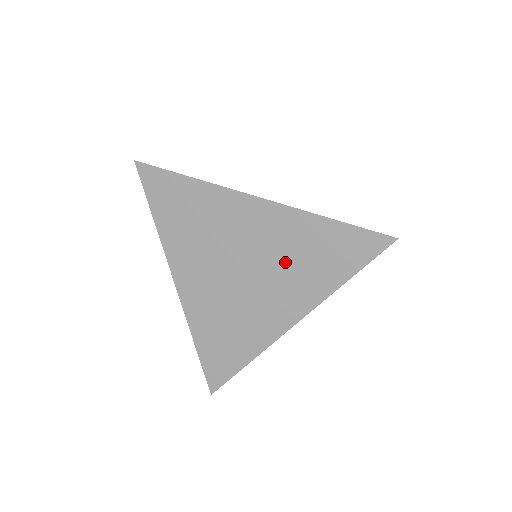
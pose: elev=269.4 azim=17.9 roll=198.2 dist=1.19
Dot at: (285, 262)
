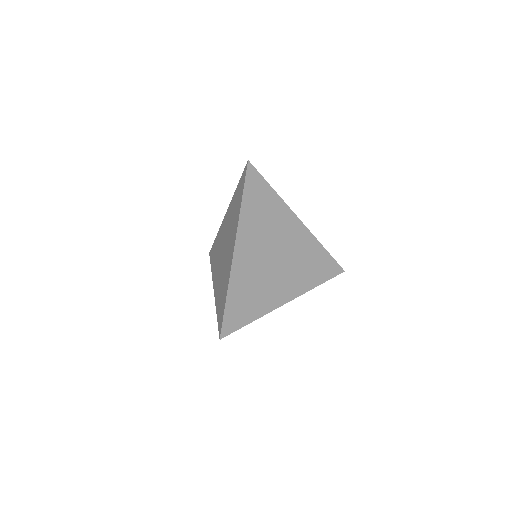
Dot at: (231, 225)
